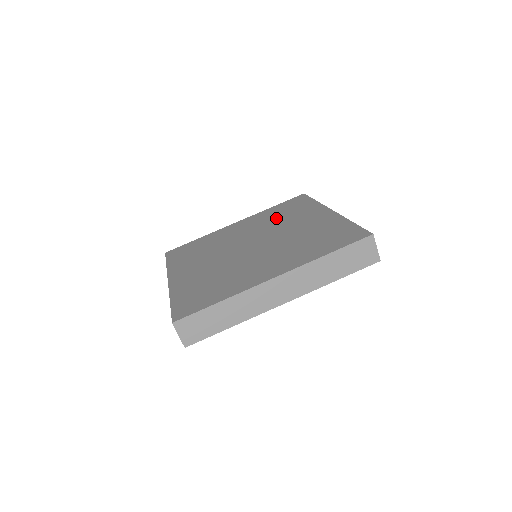
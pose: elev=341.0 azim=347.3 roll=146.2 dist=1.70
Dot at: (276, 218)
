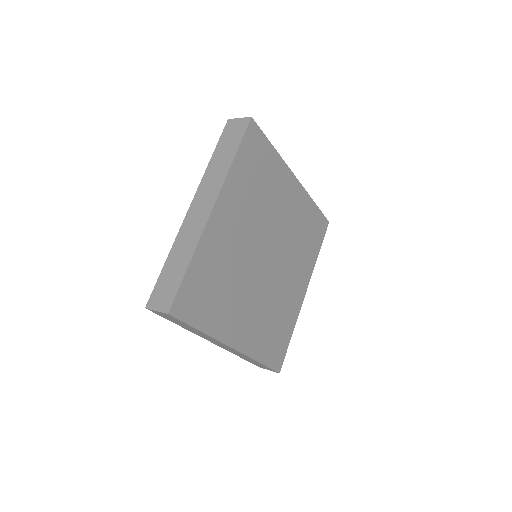
Dot at: occluded
